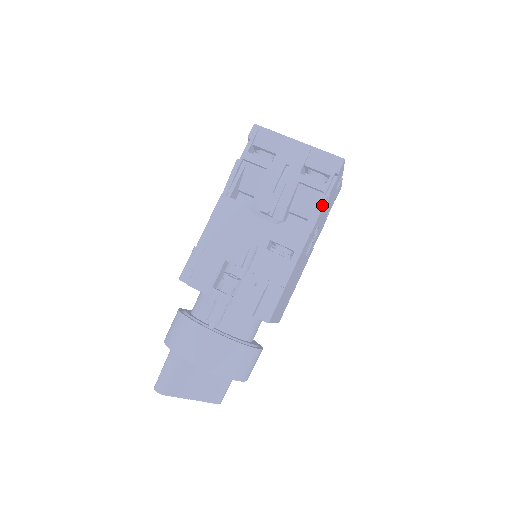
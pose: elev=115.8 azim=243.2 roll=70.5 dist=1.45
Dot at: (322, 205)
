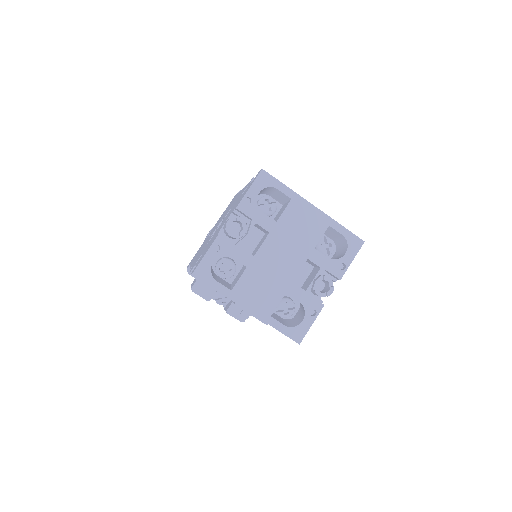
Dot at: occluded
